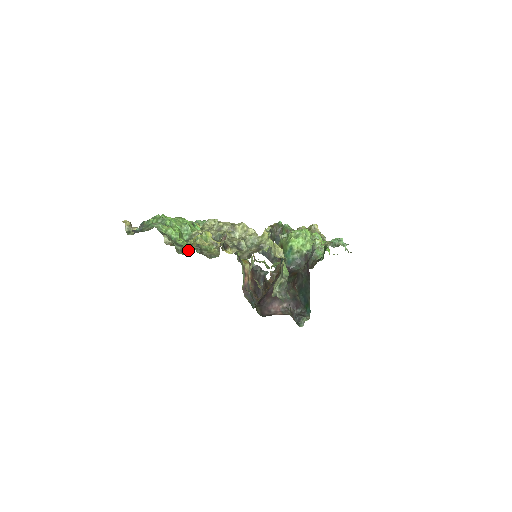
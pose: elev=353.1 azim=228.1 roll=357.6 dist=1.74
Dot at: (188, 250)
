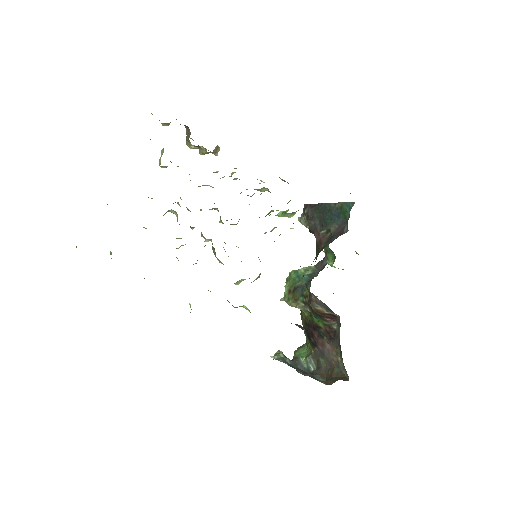
Dot at: occluded
